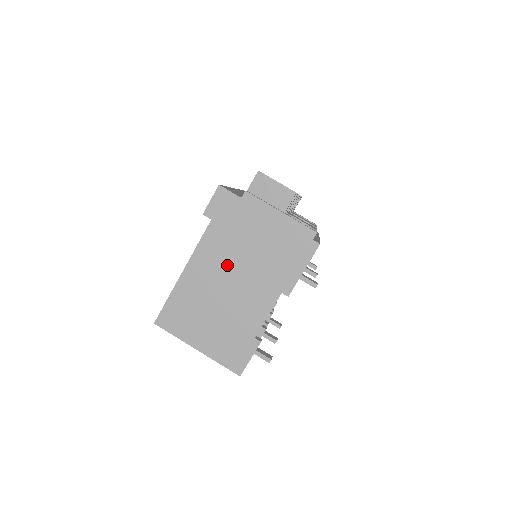
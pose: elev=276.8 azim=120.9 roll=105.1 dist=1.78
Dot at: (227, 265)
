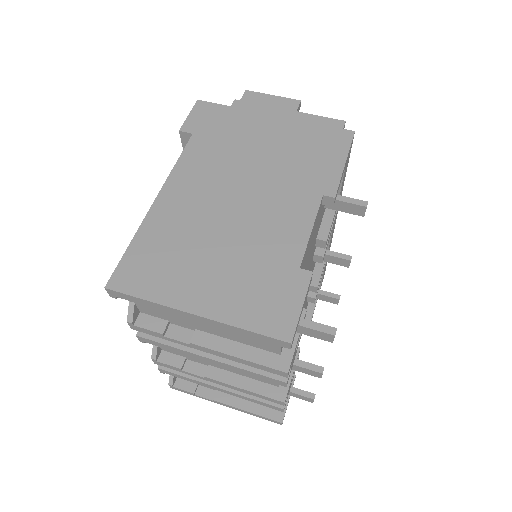
Dot at: (226, 178)
